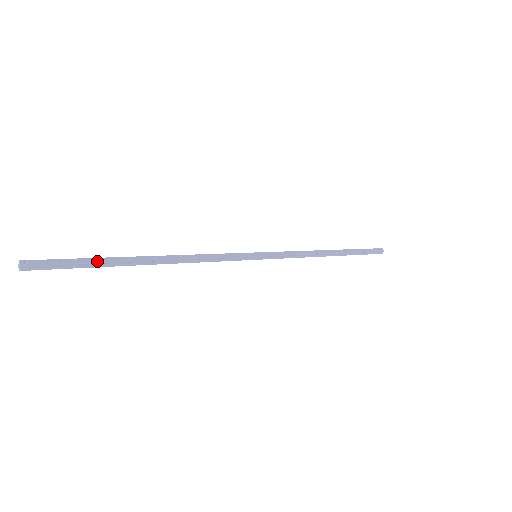
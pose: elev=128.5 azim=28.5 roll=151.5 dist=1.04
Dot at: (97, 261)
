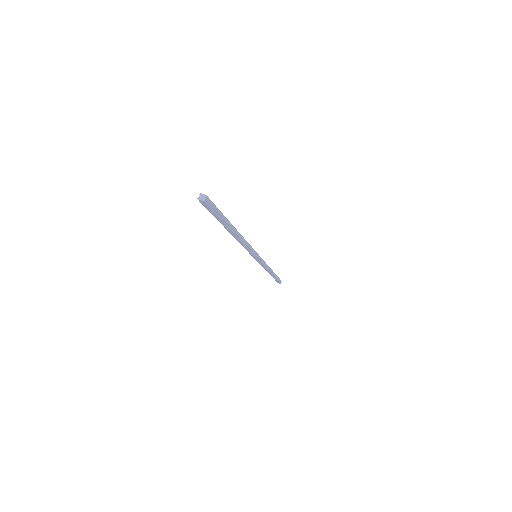
Dot at: occluded
